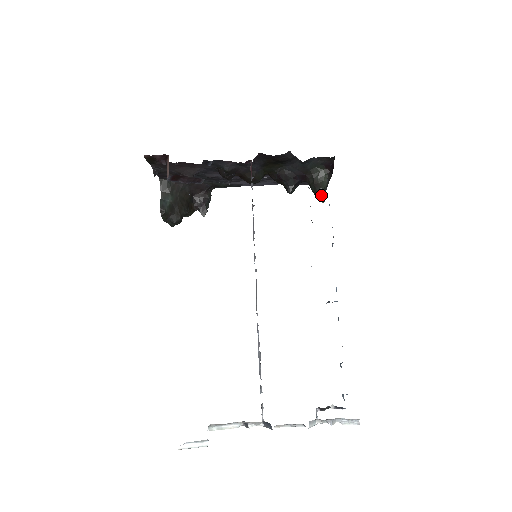
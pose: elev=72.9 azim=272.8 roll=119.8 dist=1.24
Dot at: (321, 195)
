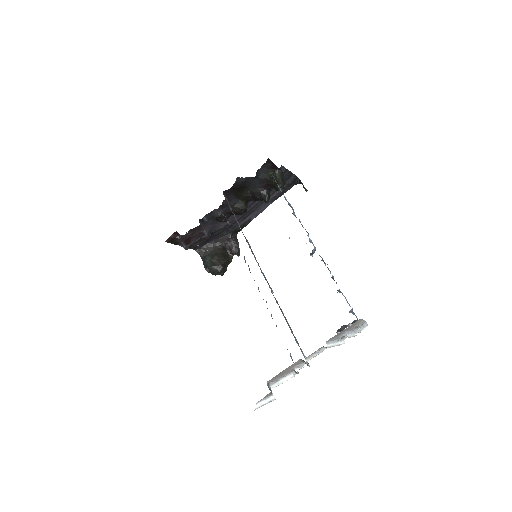
Dot at: (282, 188)
